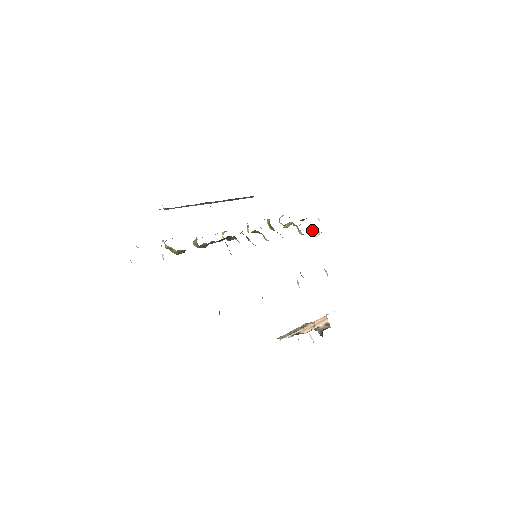
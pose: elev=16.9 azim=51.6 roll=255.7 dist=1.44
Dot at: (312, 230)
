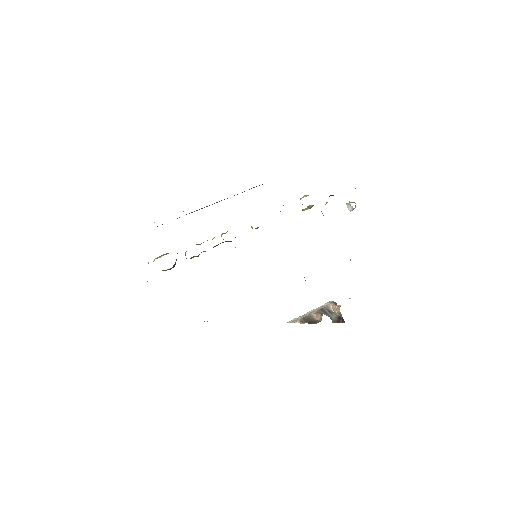
Dot at: (346, 203)
